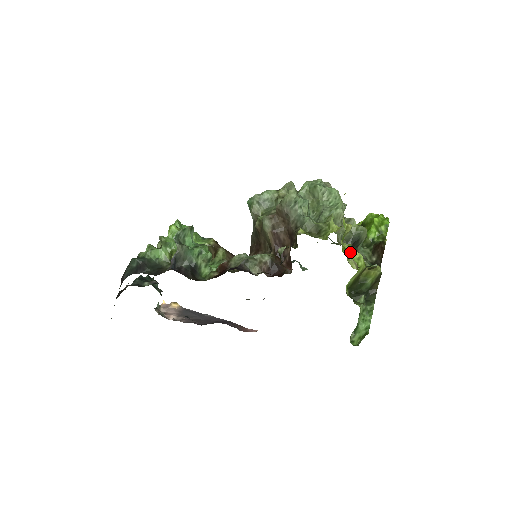
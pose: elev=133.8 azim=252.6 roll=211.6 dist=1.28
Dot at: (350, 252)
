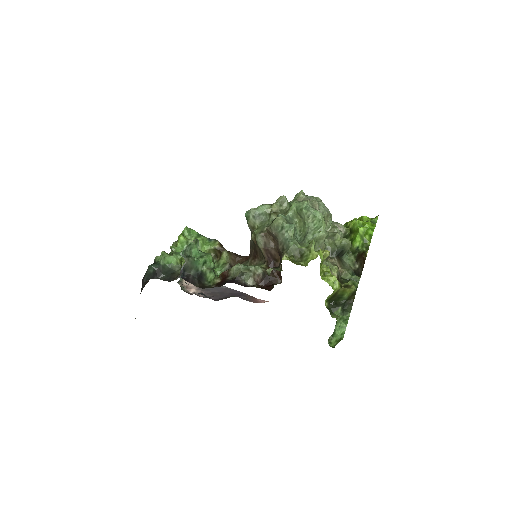
Dot at: (327, 276)
